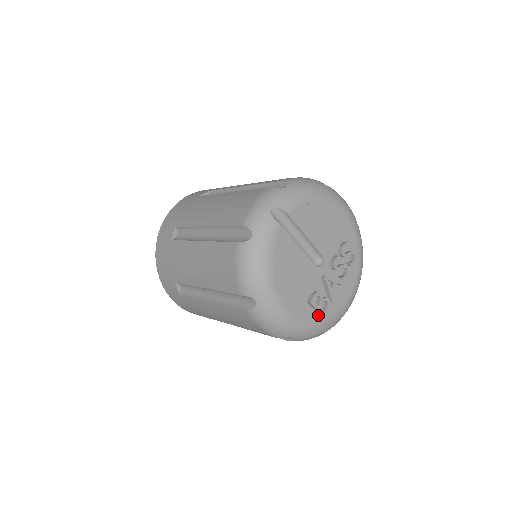
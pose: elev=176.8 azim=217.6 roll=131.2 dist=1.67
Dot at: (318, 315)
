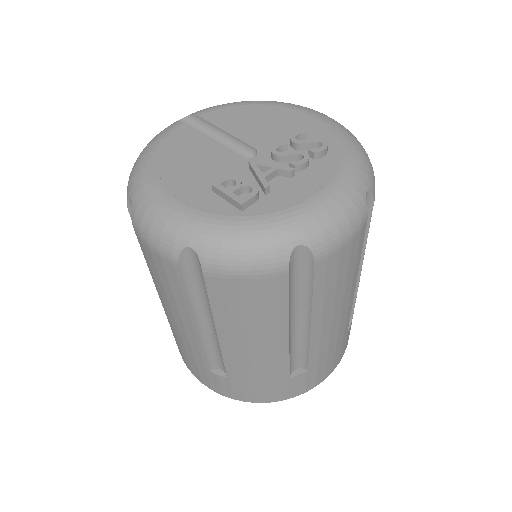
Dot at: (237, 209)
